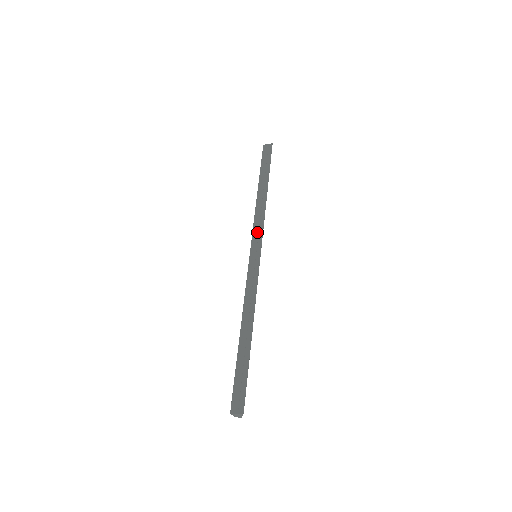
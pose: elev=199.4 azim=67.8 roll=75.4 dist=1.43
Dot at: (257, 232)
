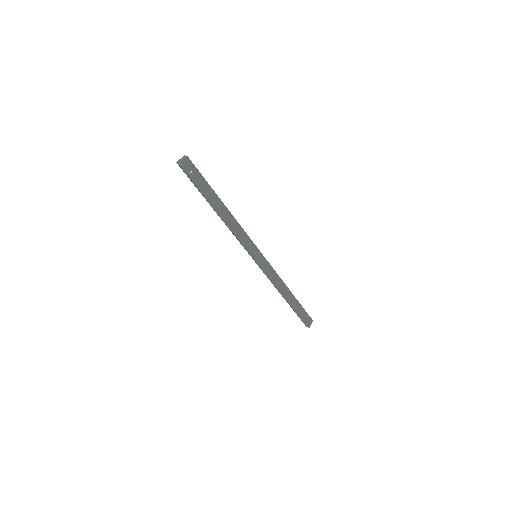
Dot at: occluded
